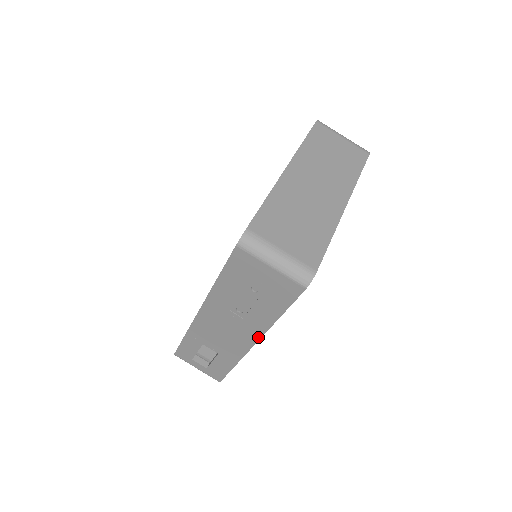
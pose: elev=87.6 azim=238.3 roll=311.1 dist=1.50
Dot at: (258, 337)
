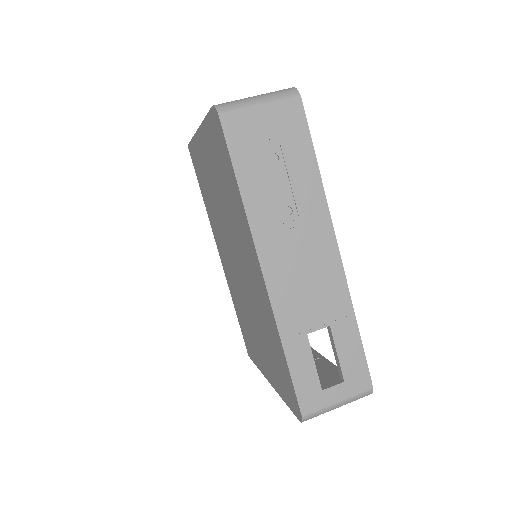
Dot at: (330, 229)
